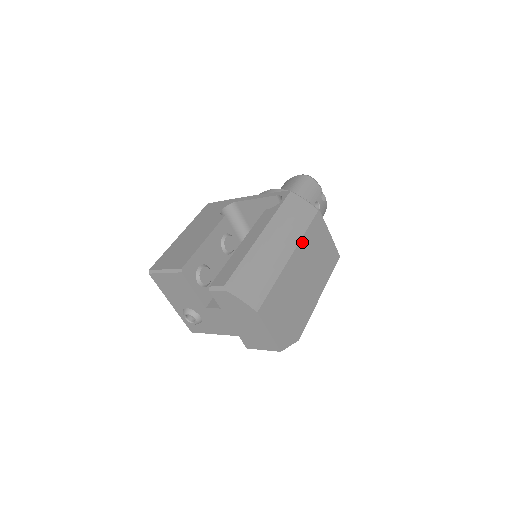
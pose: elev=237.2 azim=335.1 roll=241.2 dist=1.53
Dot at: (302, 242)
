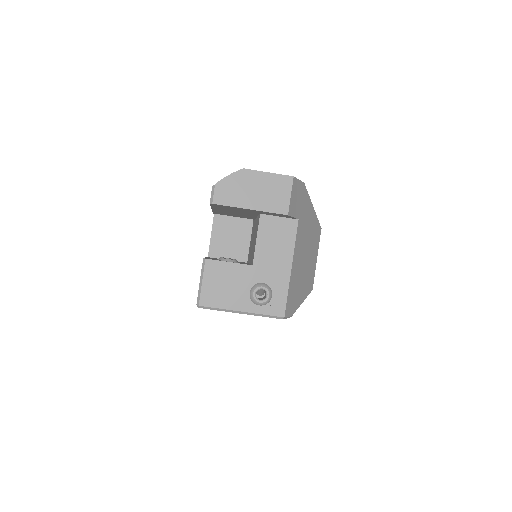
Dot at: occluded
